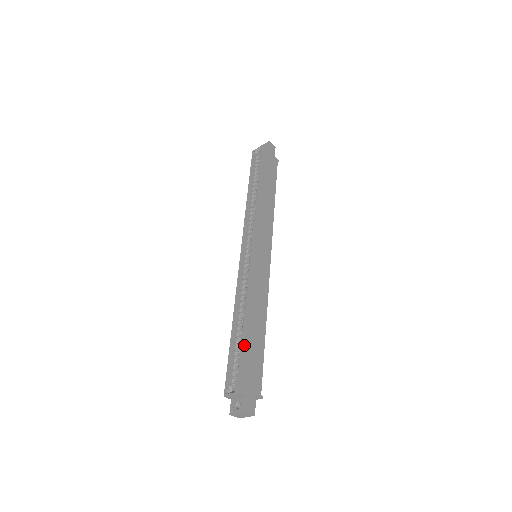
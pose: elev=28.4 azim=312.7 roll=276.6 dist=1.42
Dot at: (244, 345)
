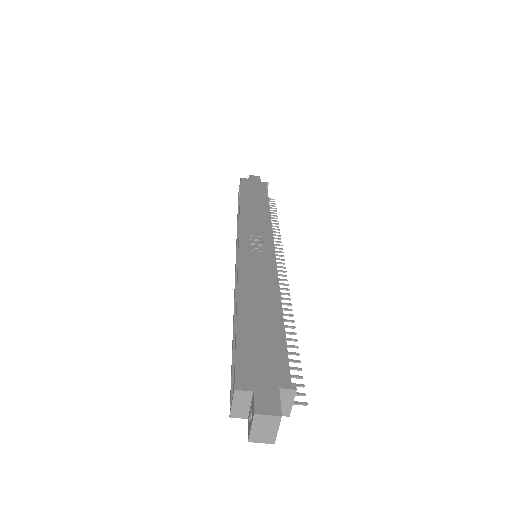
Dot at: (237, 331)
